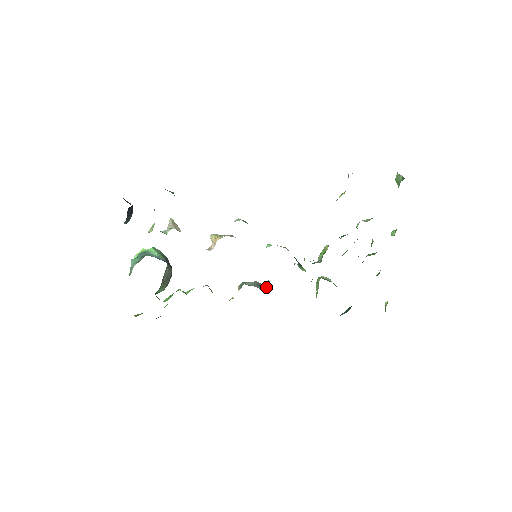
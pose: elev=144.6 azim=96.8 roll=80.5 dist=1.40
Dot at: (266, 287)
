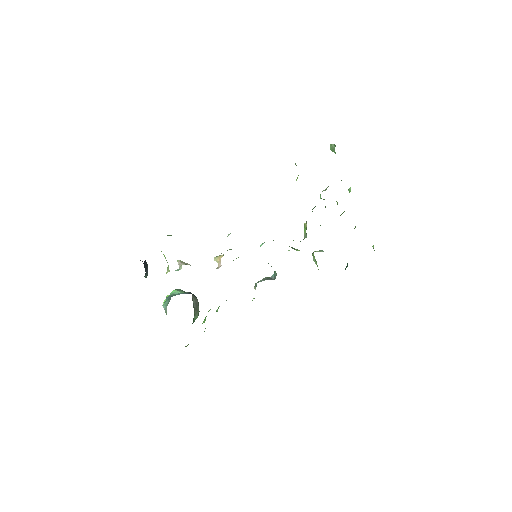
Dot at: (275, 276)
